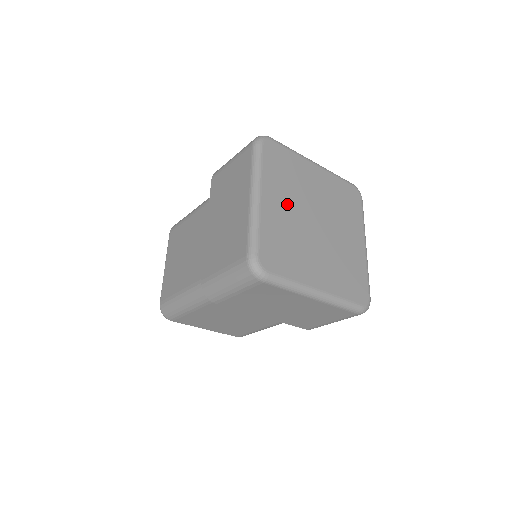
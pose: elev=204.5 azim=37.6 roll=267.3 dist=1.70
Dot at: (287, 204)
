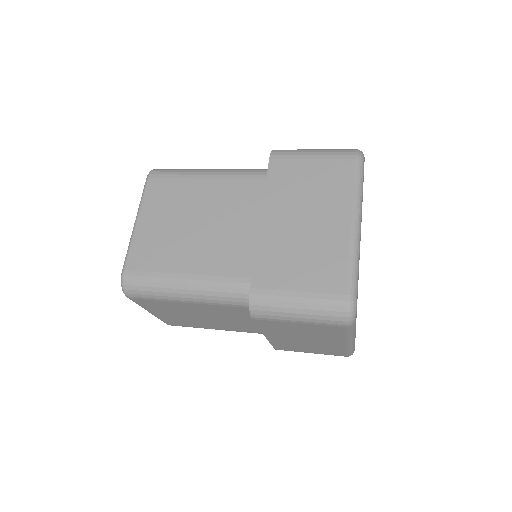
Dot at: occluded
